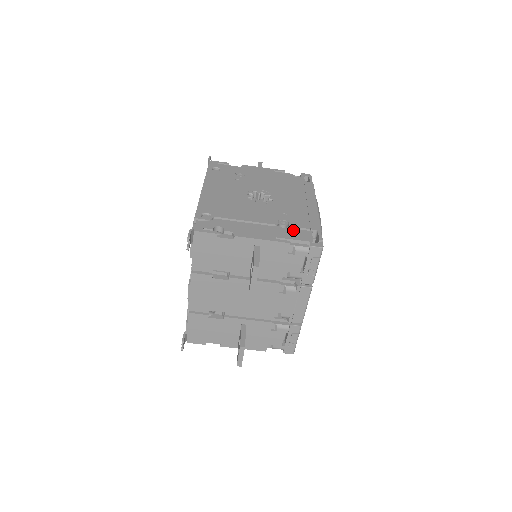
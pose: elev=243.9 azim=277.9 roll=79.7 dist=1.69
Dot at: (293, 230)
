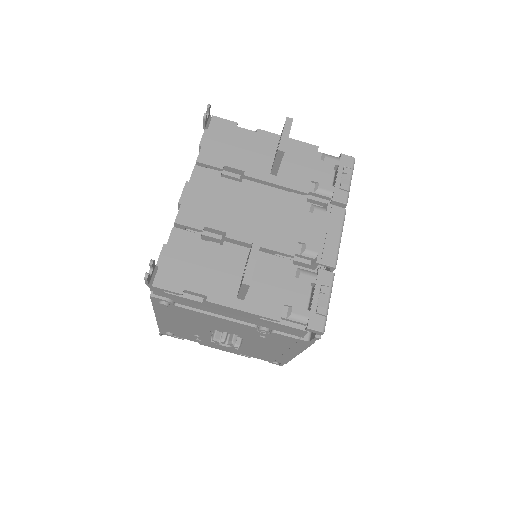
Dot at: occluded
